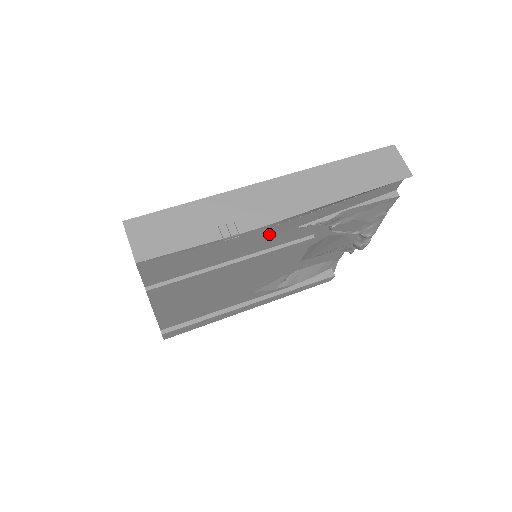
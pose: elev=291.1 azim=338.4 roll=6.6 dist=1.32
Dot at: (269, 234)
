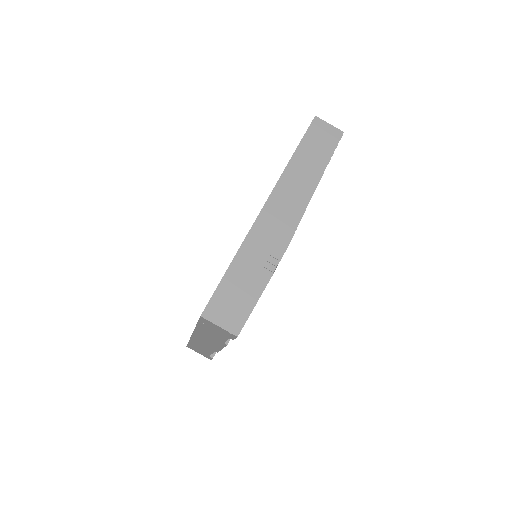
Dot at: occluded
